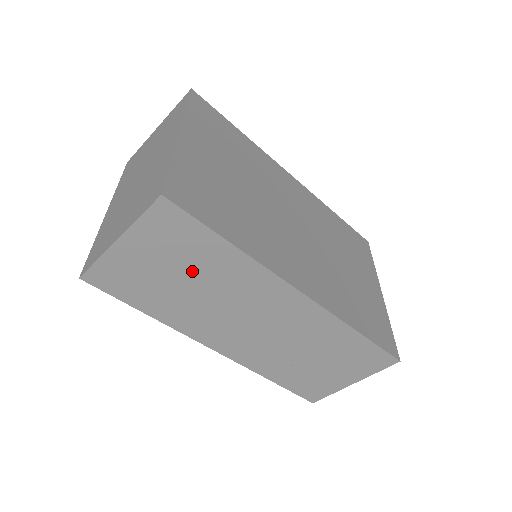
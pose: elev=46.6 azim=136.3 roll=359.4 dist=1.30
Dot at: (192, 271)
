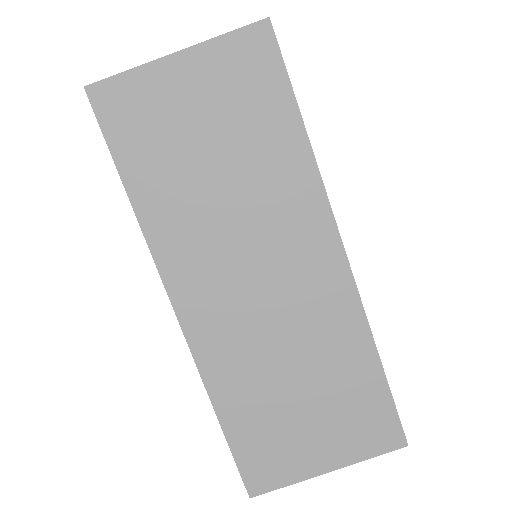
Dot at: (234, 147)
